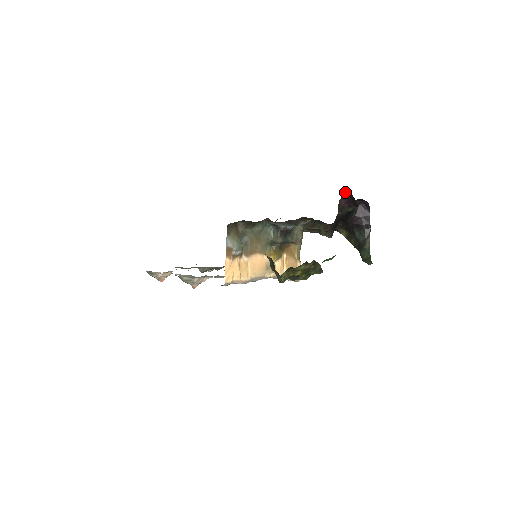
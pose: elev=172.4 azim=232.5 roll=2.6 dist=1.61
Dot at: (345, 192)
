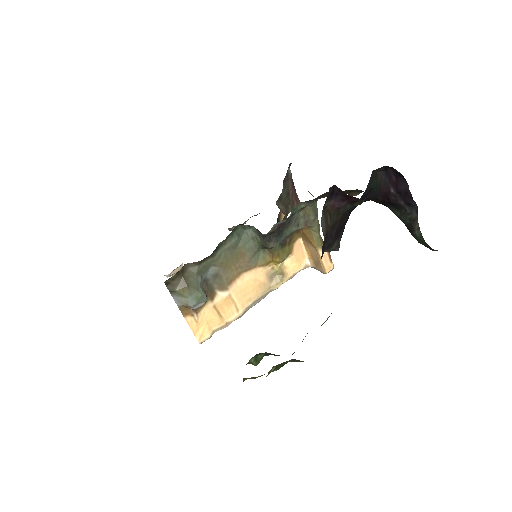
Dot at: (332, 187)
